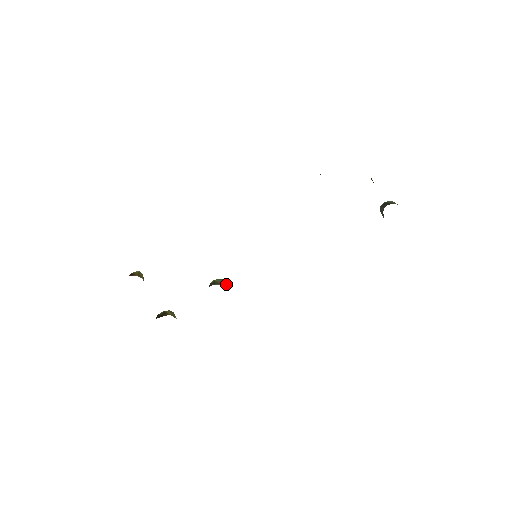
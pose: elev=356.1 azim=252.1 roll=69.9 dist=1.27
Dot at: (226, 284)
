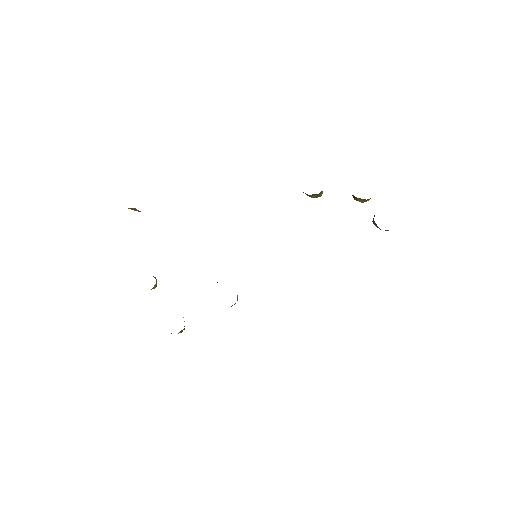
Dot at: occluded
